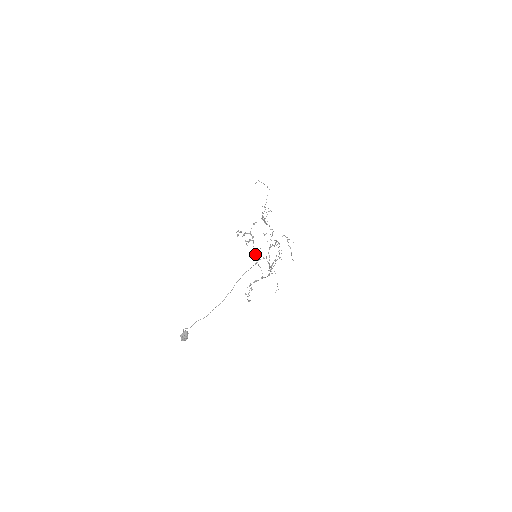
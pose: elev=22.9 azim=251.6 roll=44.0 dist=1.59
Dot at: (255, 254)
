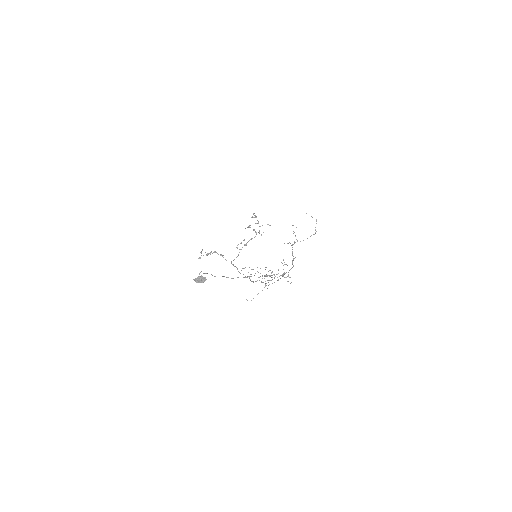
Dot at: occluded
